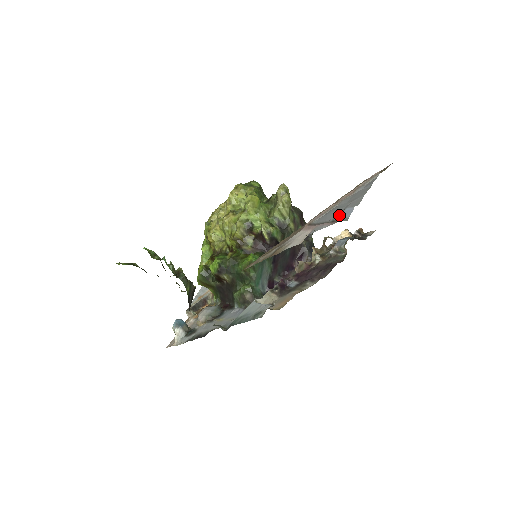
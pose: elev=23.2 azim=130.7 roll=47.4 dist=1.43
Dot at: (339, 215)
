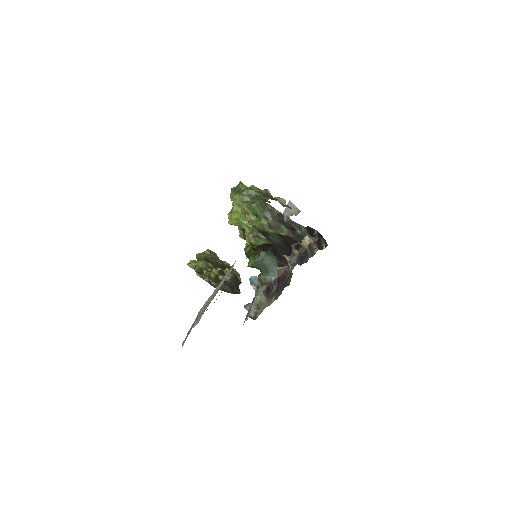
Dot at: occluded
